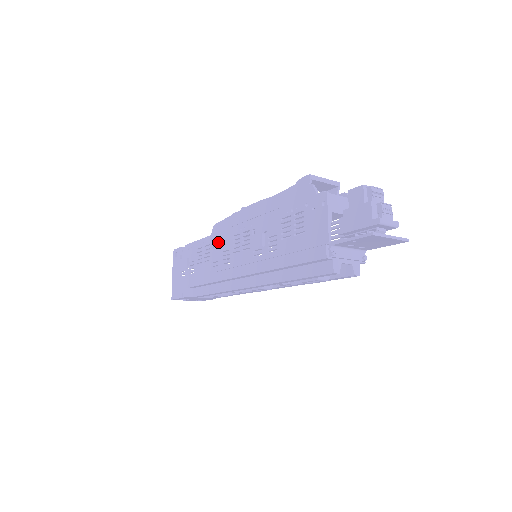
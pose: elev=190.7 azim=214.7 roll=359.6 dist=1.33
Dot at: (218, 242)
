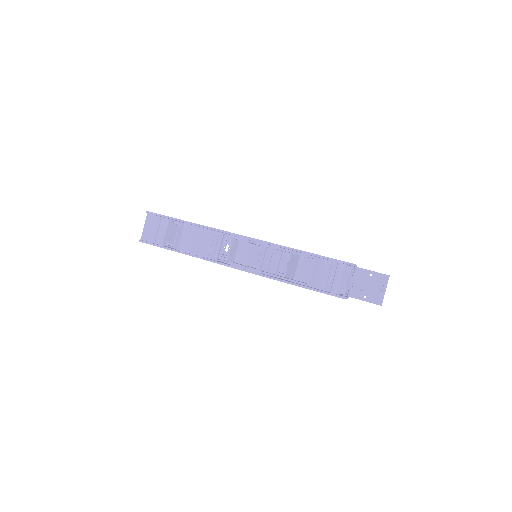
Dot at: occluded
